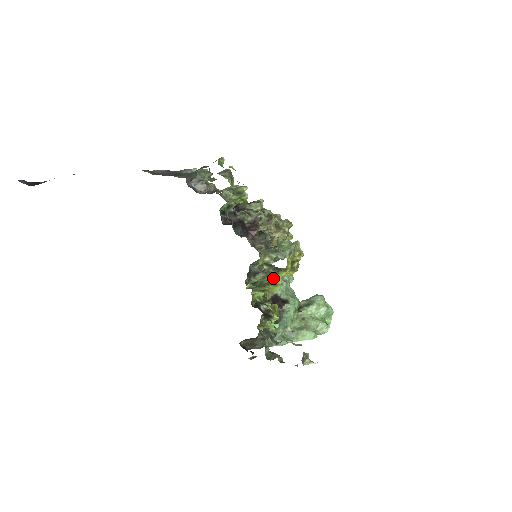
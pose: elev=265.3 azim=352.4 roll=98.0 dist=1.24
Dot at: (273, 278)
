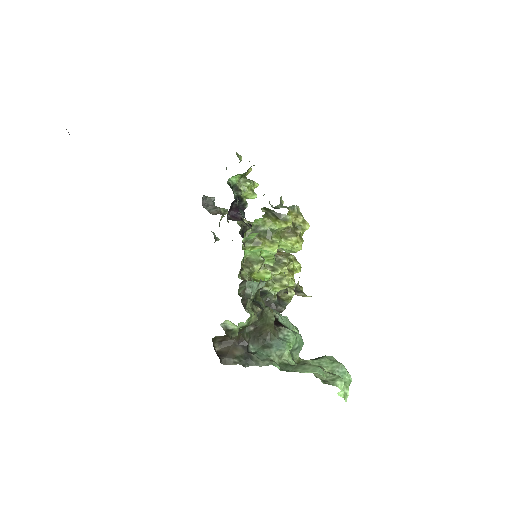
Dot at: (270, 224)
